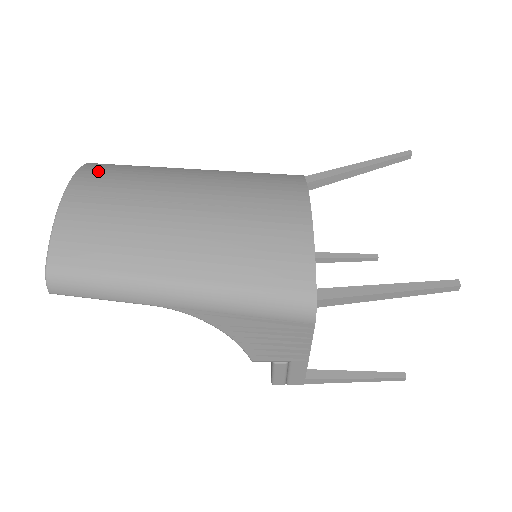
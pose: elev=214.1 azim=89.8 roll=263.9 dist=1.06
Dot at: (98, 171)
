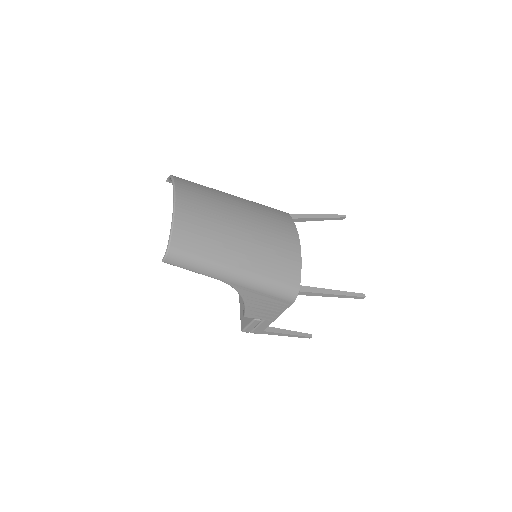
Dot at: (186, 187)
